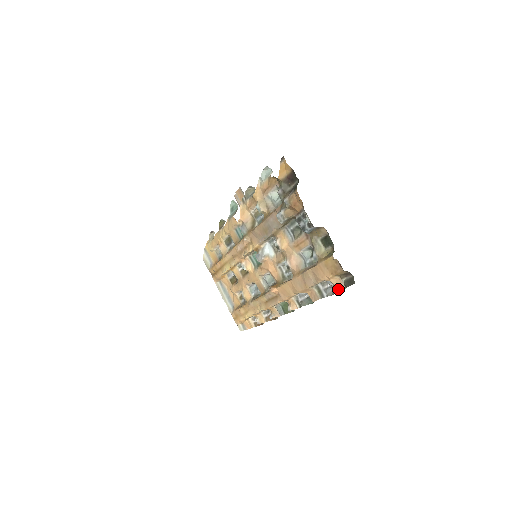
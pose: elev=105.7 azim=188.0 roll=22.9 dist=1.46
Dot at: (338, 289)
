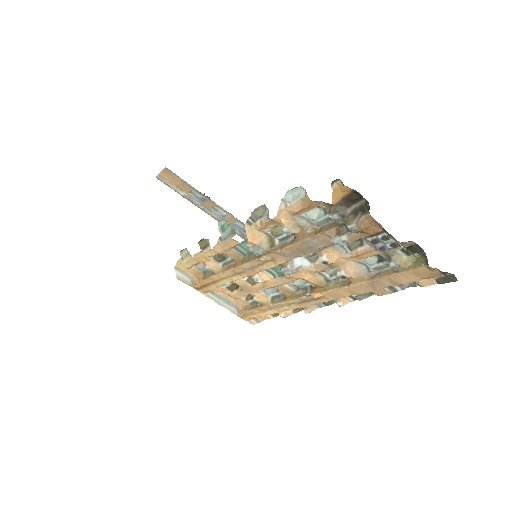
Dot at: (425, 285)
